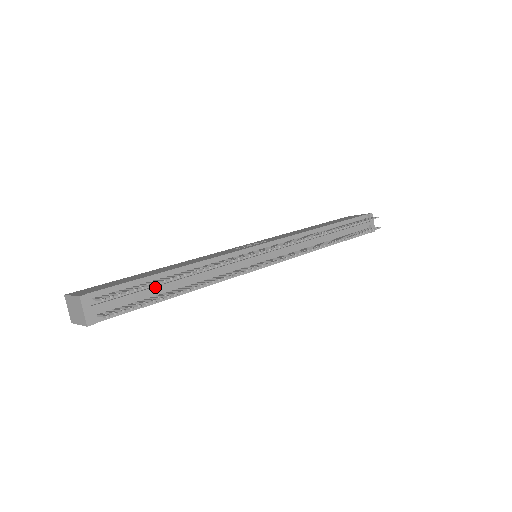
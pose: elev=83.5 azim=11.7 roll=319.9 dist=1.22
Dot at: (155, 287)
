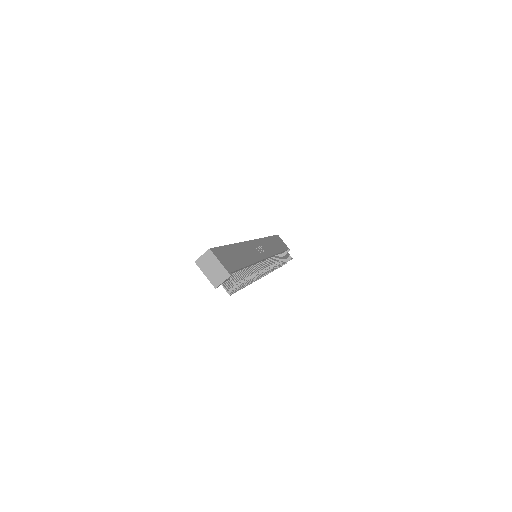
Dot at: occluded
